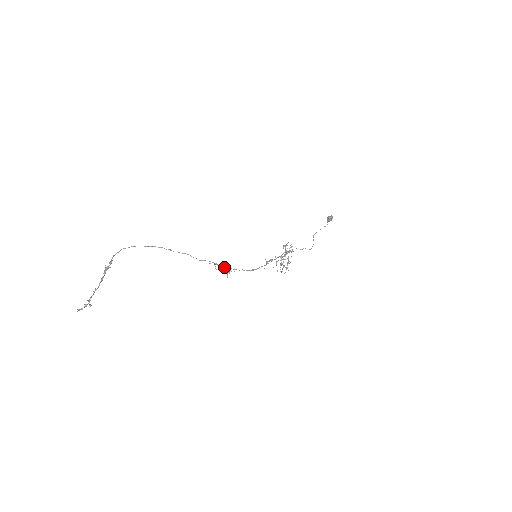
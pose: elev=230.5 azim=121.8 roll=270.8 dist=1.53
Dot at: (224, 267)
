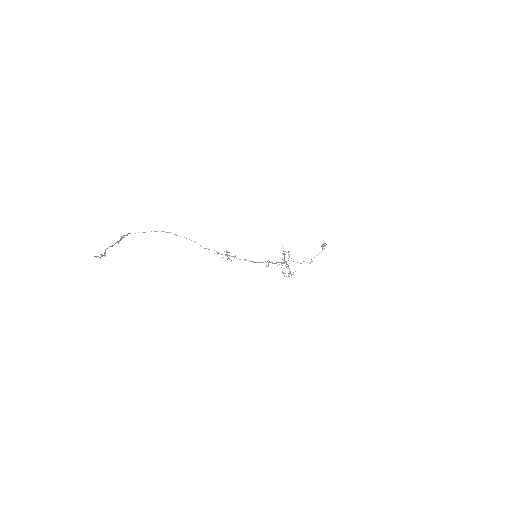
Dot at: (226, 255)
